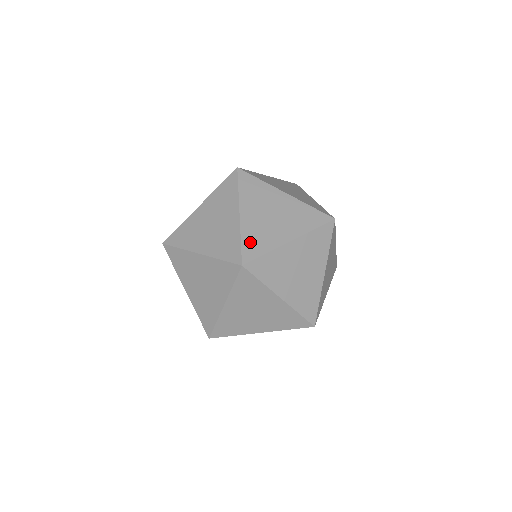
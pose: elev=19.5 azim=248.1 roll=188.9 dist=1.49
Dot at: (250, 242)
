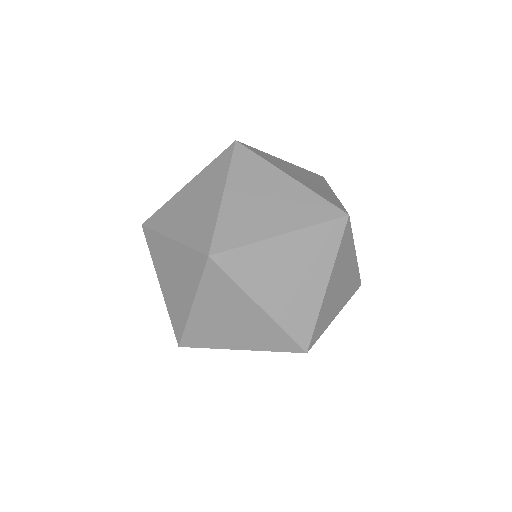
Dot at: (227, 229)
